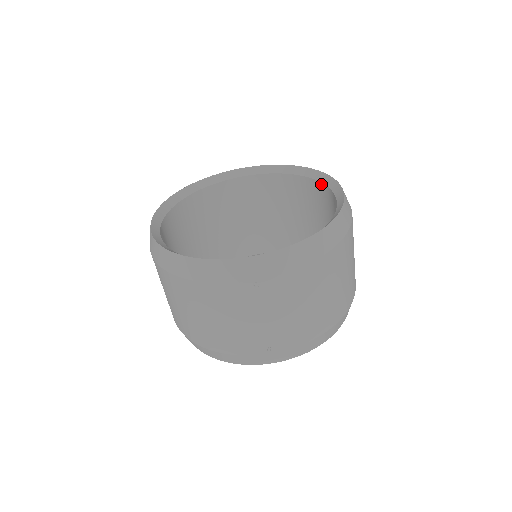
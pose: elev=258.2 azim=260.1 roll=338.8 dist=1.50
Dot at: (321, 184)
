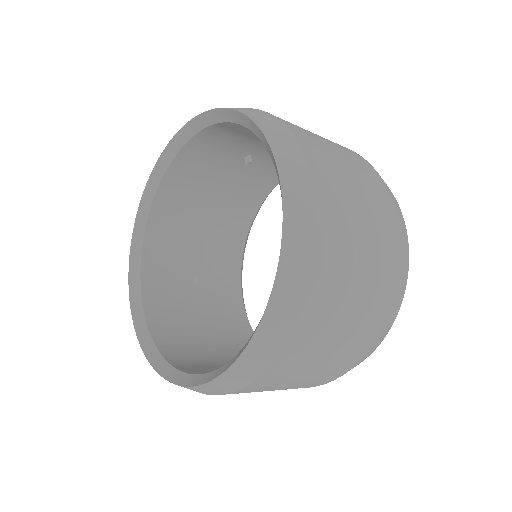
Dot at: occluded
